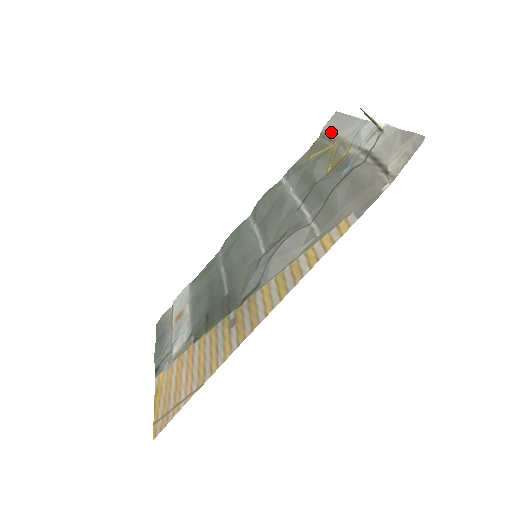
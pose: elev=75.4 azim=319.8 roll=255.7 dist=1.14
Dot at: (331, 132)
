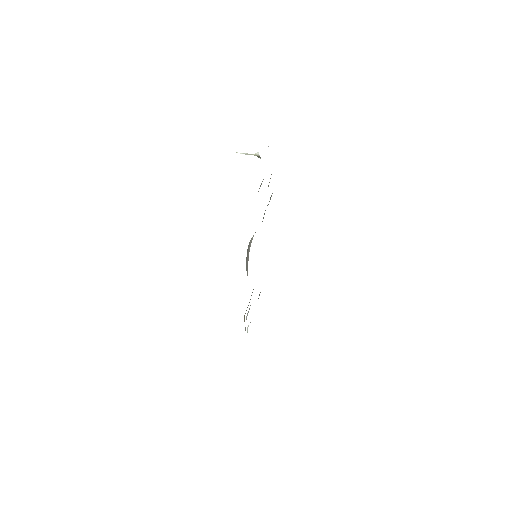
Dot at: occluded
